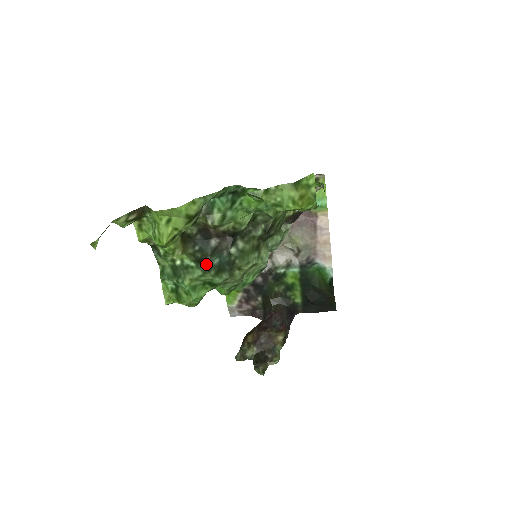
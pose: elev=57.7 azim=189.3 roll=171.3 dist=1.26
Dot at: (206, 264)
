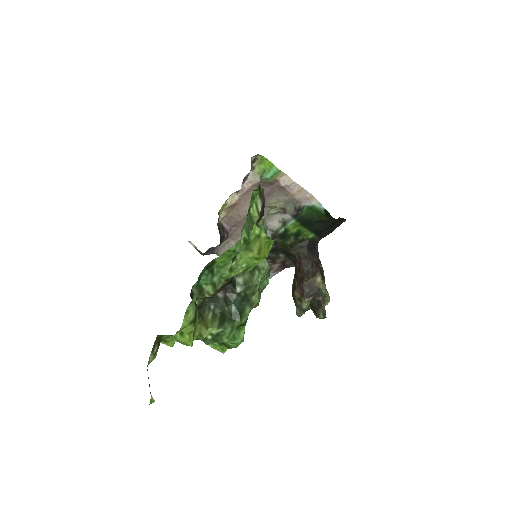
Dot at: (228, 316)
